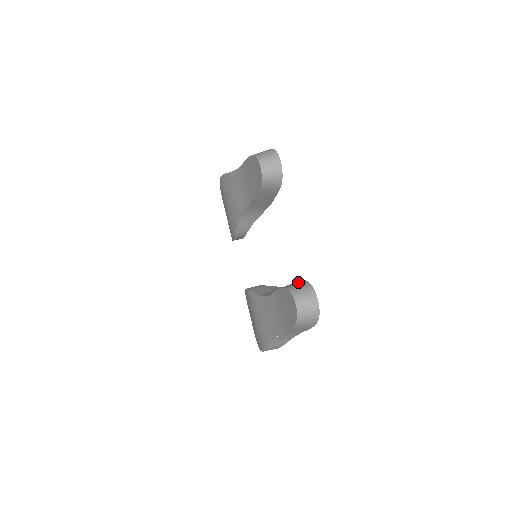
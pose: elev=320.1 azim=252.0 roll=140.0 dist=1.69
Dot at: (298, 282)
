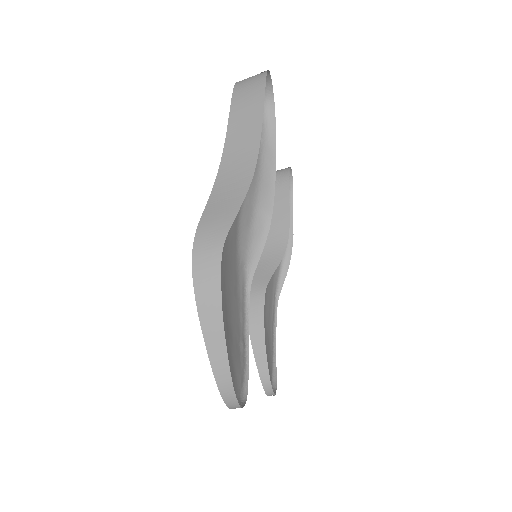
Dot at: (266, 125)
